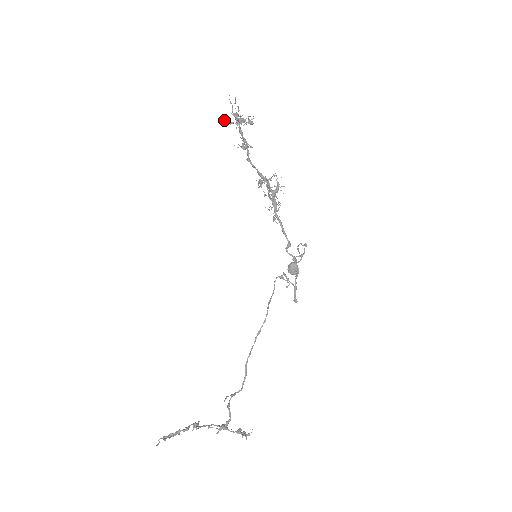
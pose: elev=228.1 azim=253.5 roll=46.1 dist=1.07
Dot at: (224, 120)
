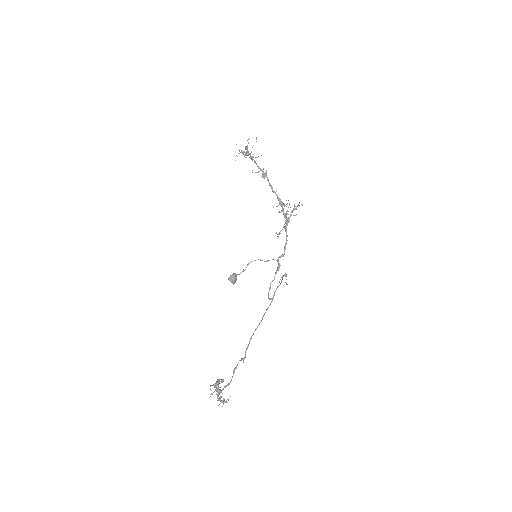
Dot at: occluded
